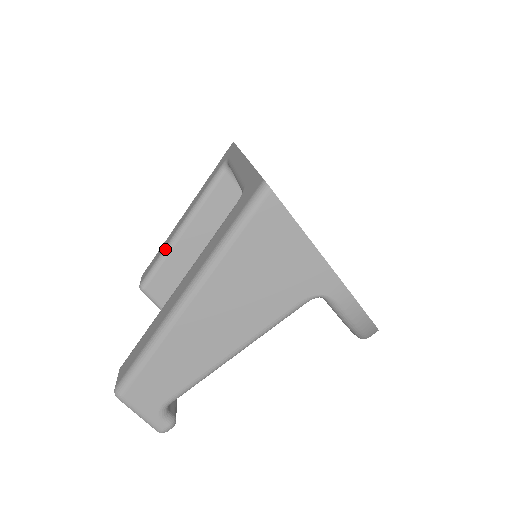
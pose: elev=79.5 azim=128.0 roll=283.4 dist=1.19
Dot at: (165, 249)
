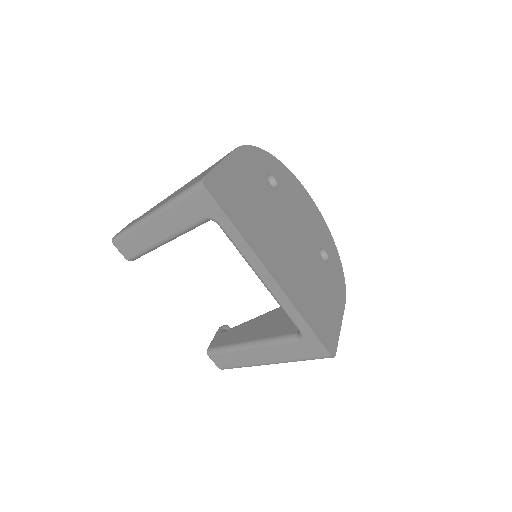
Dot at: (150, 250)
